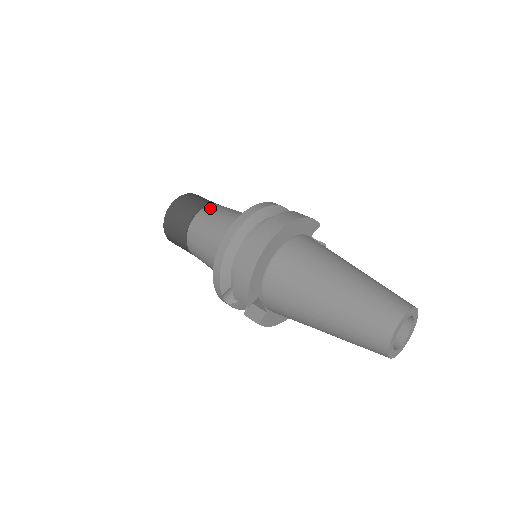
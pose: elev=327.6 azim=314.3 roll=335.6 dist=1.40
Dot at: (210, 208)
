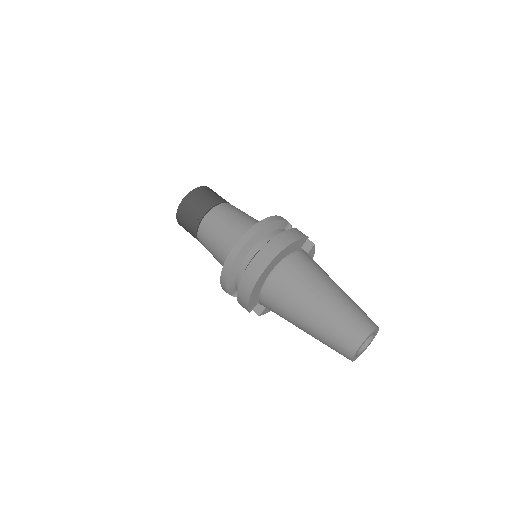
Dot at: (214, 212)
